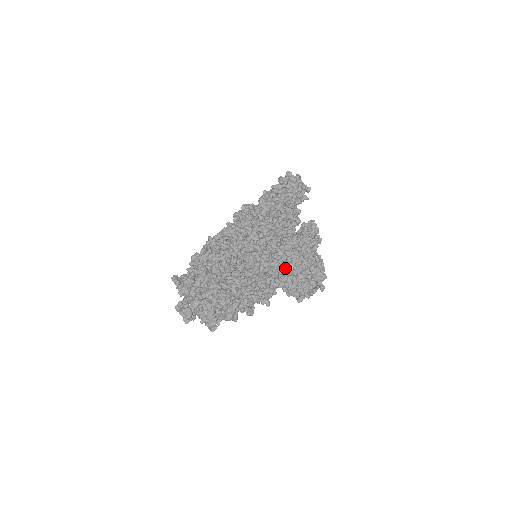
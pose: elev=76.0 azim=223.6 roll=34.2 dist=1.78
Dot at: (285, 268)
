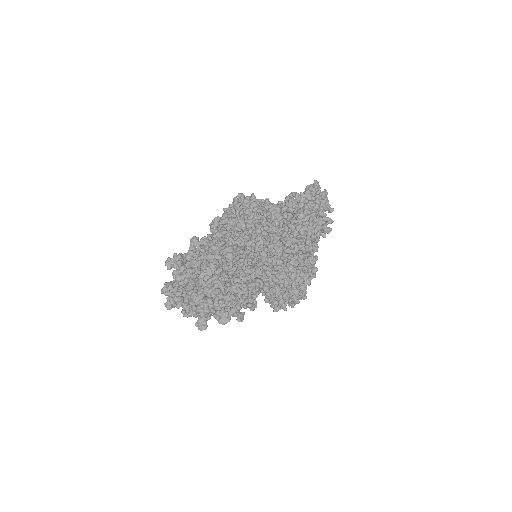
Dot at: occluded
